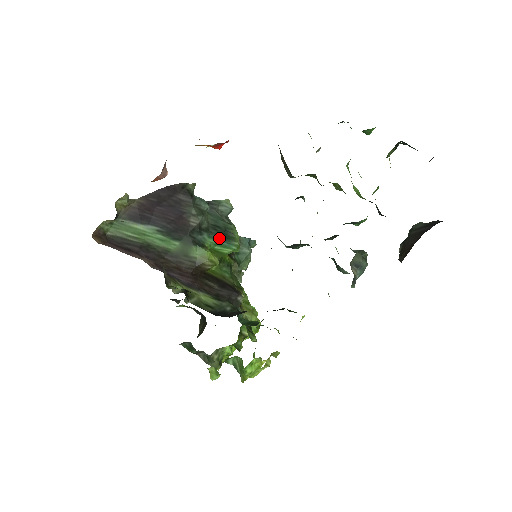
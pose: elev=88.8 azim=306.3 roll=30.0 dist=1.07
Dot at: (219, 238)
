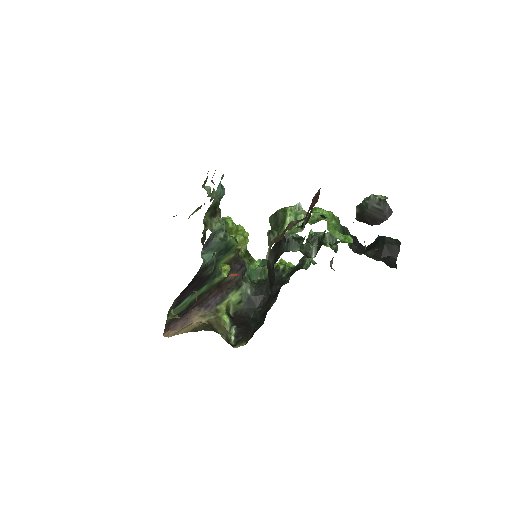
Dot at: (225, 256)
